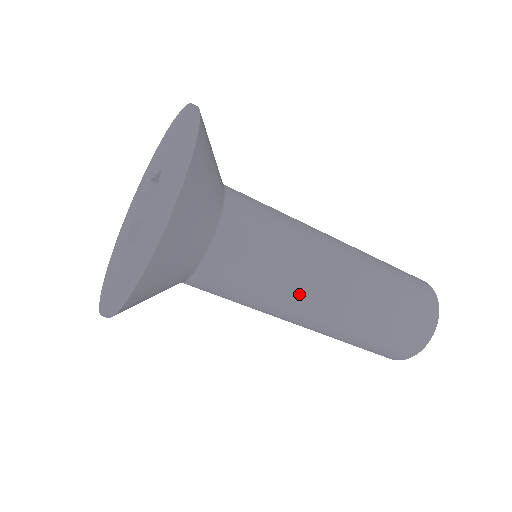
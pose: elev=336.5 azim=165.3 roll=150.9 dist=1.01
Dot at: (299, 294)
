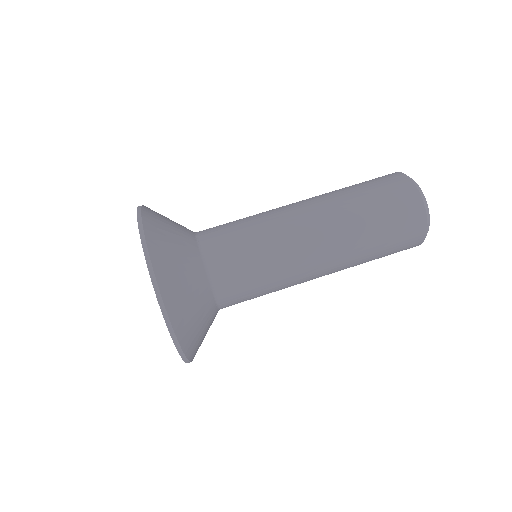
Dot at: (296, 281)
